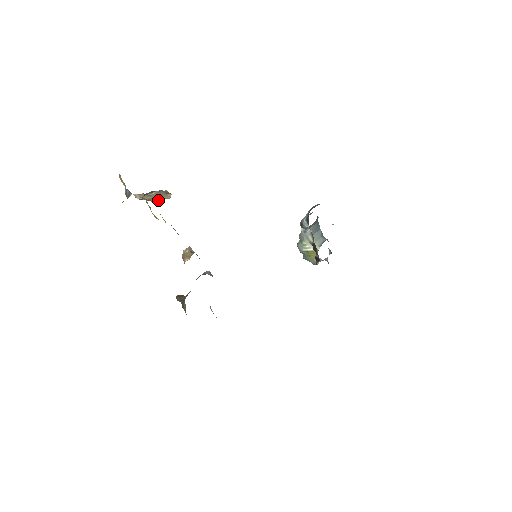
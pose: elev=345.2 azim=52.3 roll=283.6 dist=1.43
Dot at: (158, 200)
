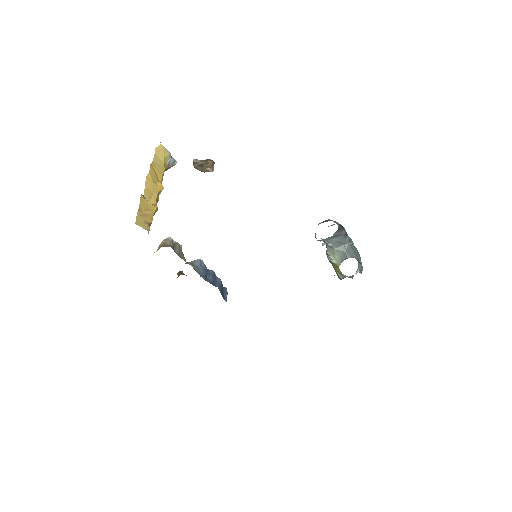
Dot at: (204, 171)
